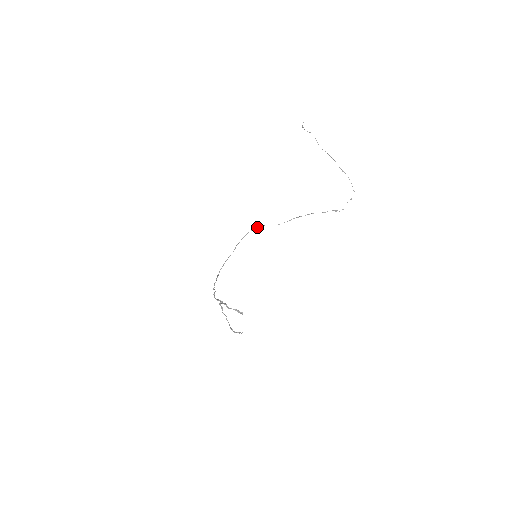
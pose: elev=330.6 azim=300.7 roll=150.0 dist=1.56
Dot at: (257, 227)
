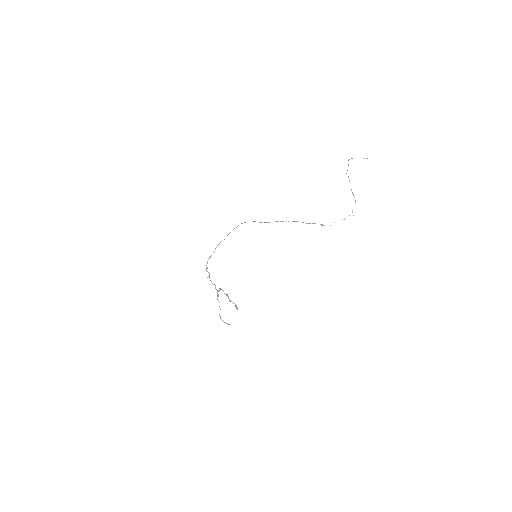
Dot at: occluded
